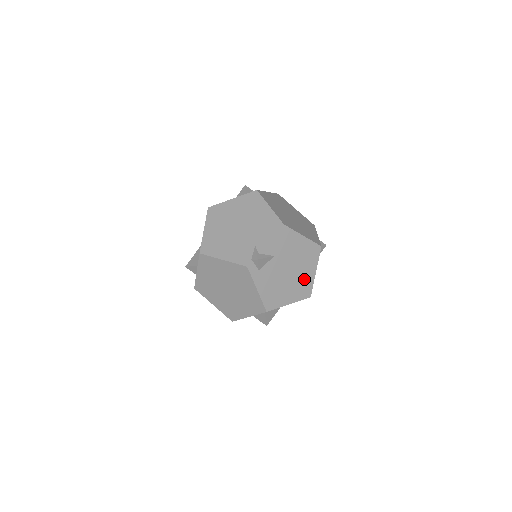
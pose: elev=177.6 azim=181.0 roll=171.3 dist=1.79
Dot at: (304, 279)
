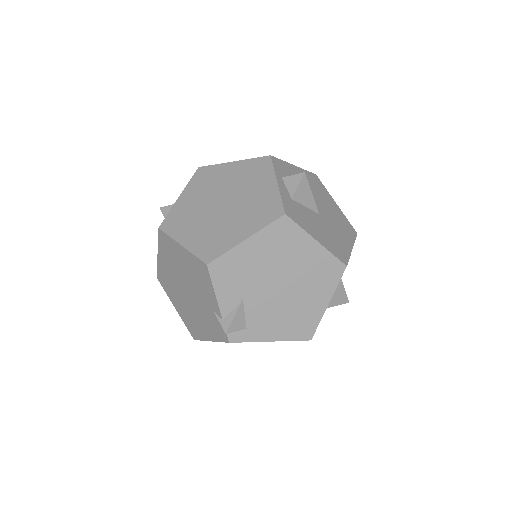
Dot at: (312, 266)
